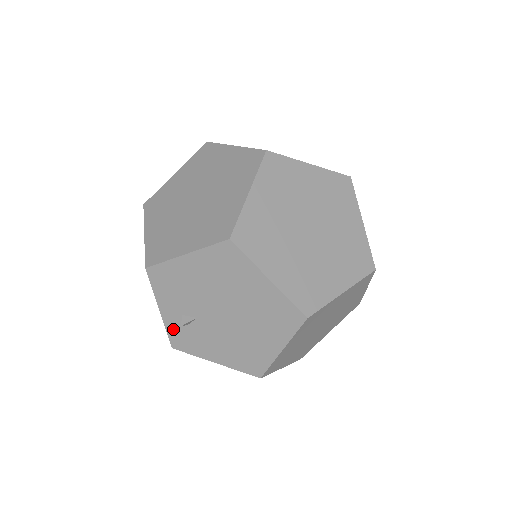
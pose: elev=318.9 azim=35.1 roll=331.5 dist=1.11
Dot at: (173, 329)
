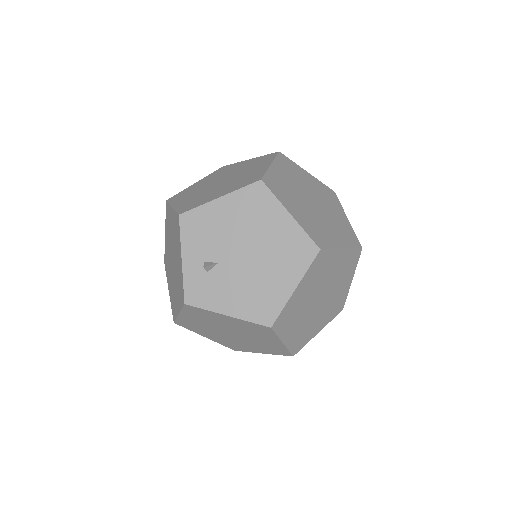
Dot at: (191, 280)
